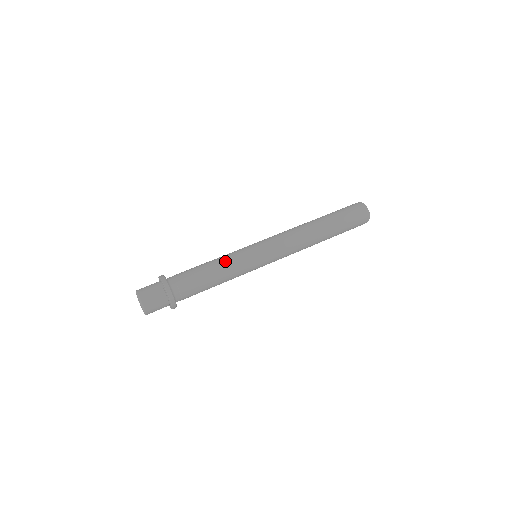
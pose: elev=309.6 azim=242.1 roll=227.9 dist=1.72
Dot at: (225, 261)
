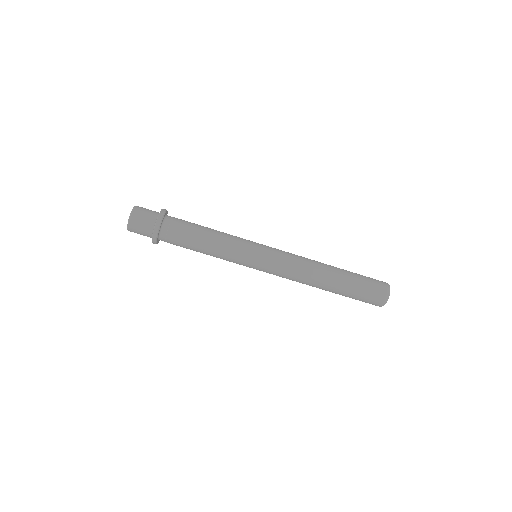
Dot at: (224, 239)
